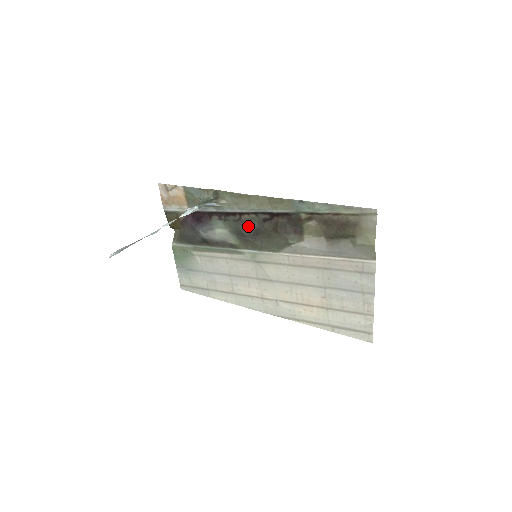
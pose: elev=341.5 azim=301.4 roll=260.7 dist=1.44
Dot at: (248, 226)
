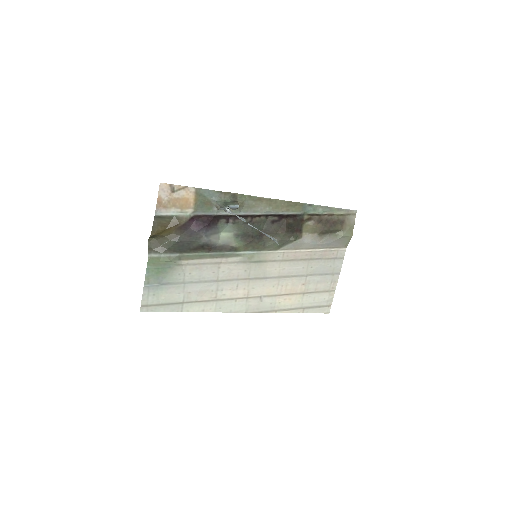
Dot at: (257, 228)
